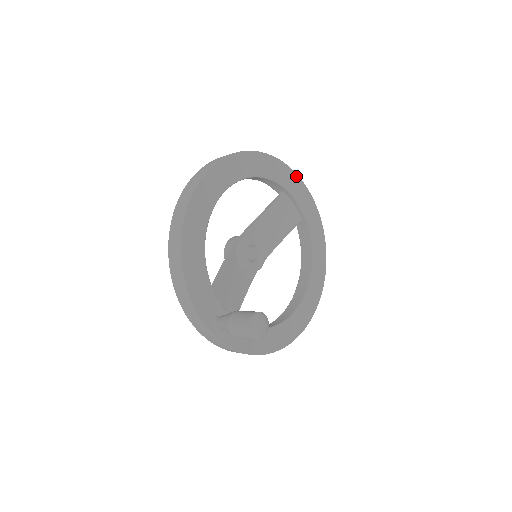
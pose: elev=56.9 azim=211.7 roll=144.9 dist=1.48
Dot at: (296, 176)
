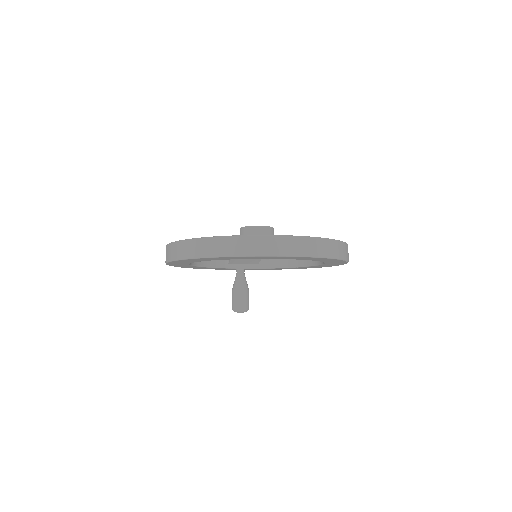
Dot at: (258, 256)
